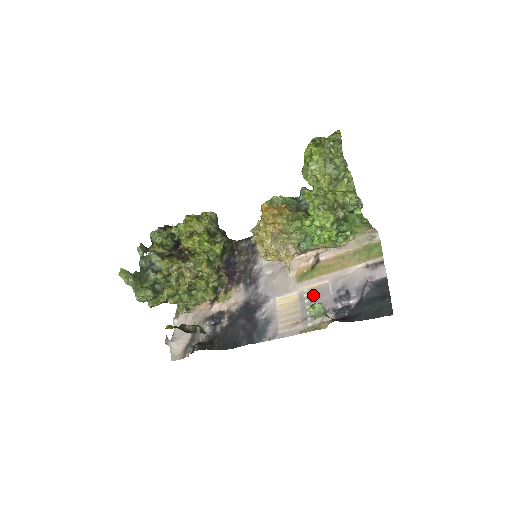
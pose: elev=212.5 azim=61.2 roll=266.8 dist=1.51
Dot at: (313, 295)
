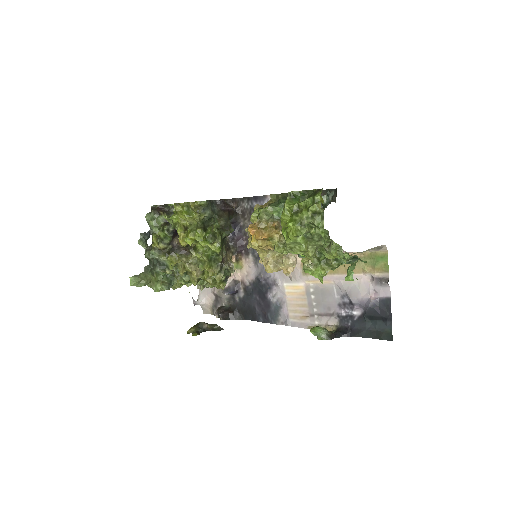
Dot at: (319, 293)
